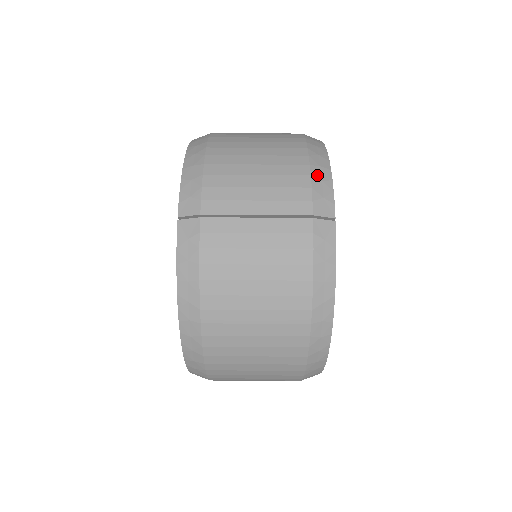
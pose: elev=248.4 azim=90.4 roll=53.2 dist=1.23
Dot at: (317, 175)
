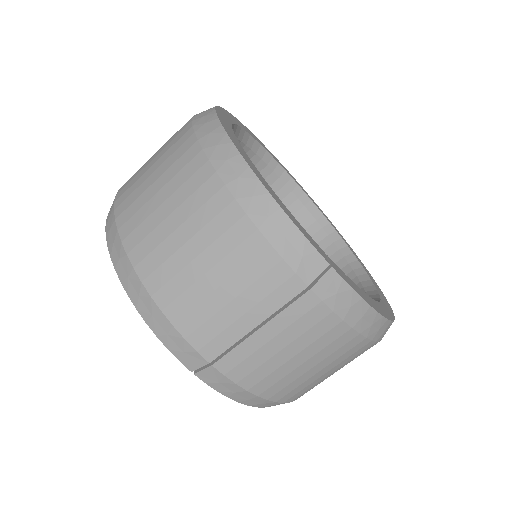
Dot at: (275, 235)
